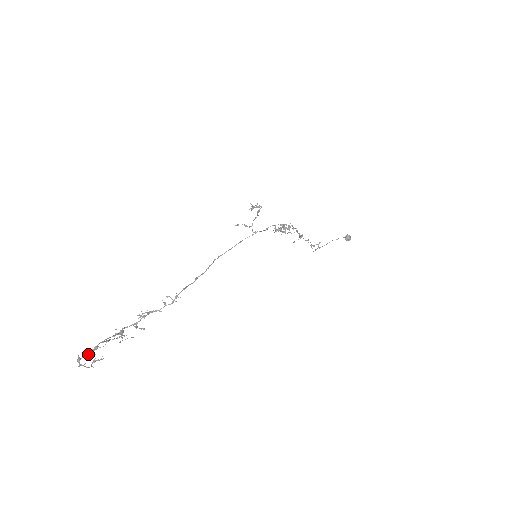
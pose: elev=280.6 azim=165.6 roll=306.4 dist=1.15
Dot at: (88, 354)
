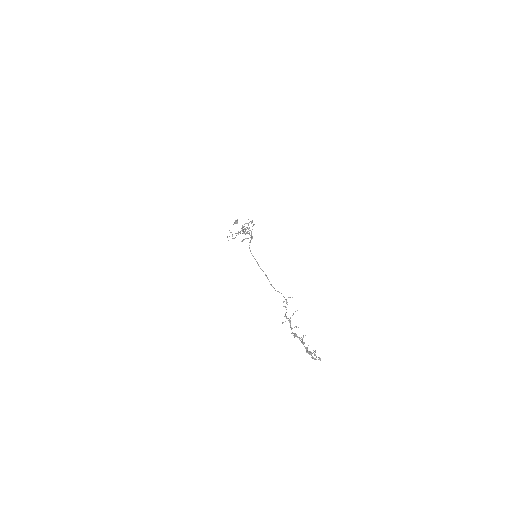
Dot at: (312, 353)
